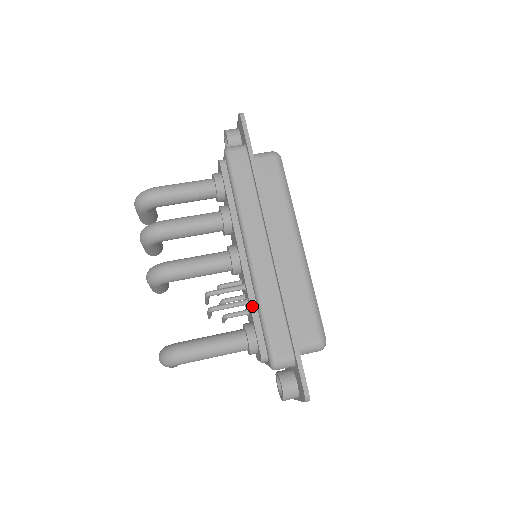
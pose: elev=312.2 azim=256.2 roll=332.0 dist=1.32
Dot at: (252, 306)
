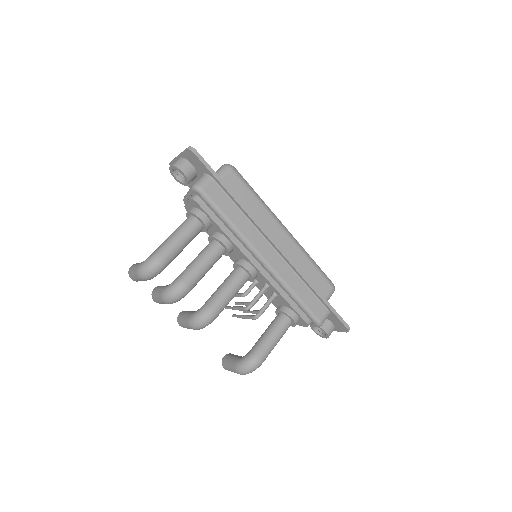
Dot at: (284, 297)
